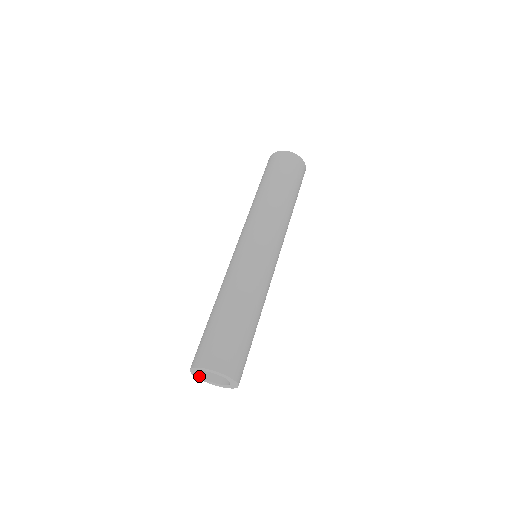
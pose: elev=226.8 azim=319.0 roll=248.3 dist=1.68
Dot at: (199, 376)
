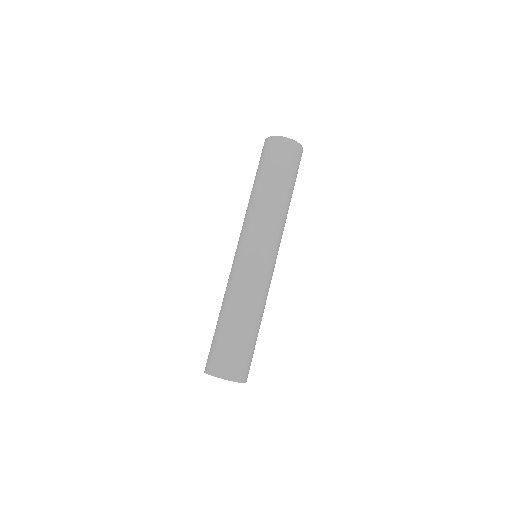
Dot at: occluded
